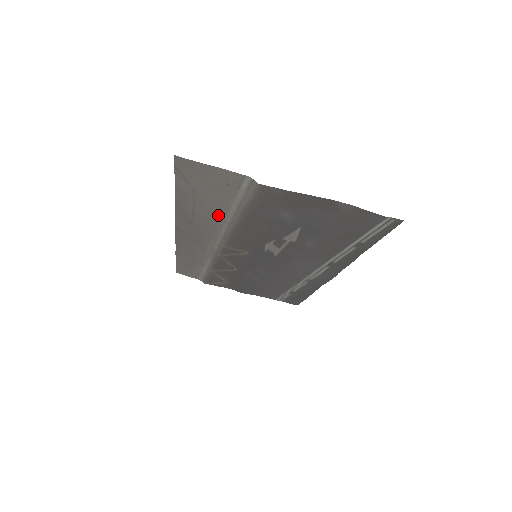
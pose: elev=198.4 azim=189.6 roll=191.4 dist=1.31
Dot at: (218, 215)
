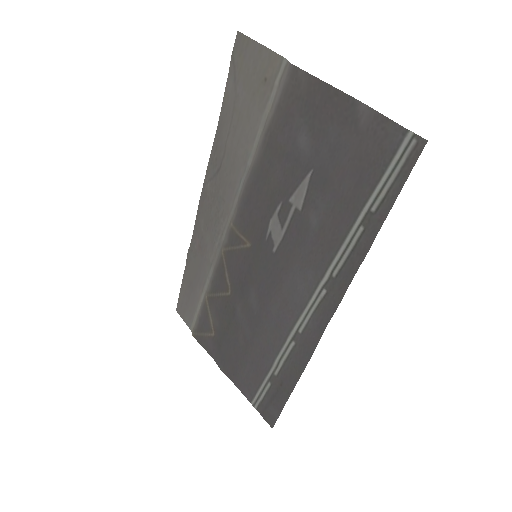
Dot at: (243, 152)
